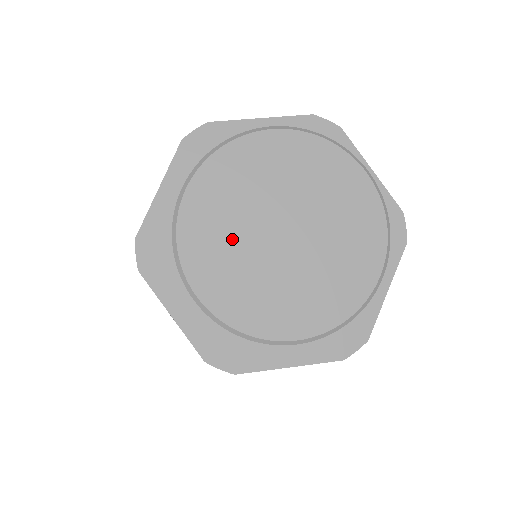
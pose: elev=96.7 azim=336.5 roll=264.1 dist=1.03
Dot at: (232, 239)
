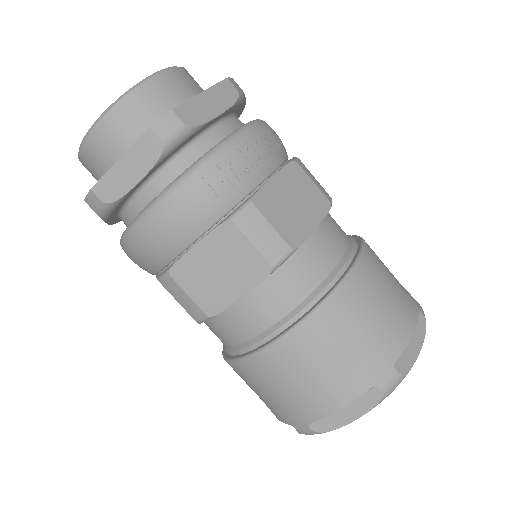
Dot at: occluded
